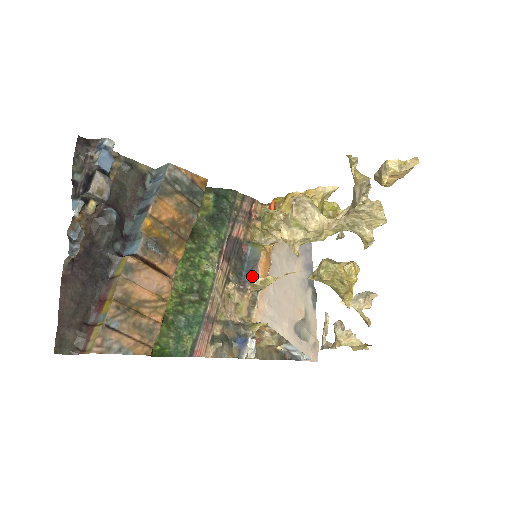
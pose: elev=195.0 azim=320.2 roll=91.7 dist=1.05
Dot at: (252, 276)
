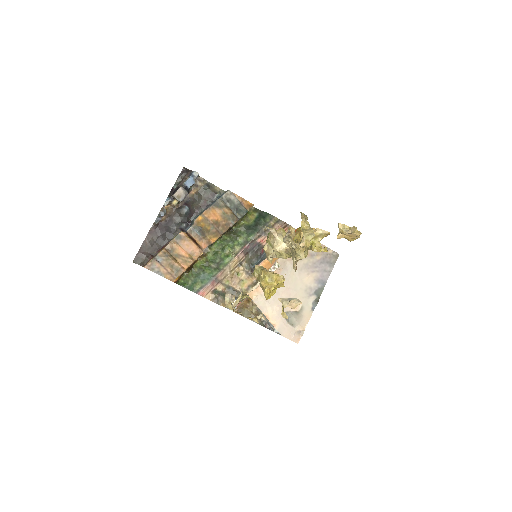
Dot at: occluded
